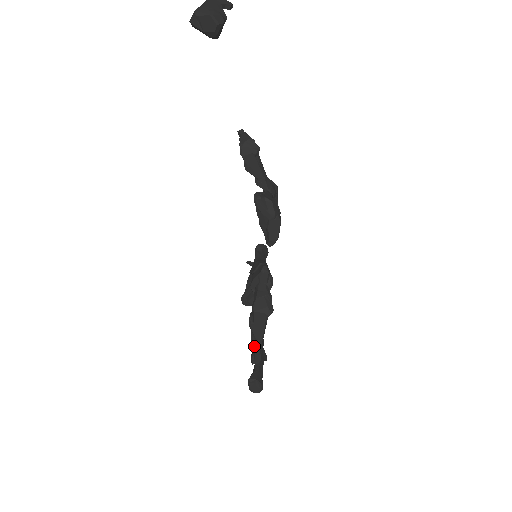
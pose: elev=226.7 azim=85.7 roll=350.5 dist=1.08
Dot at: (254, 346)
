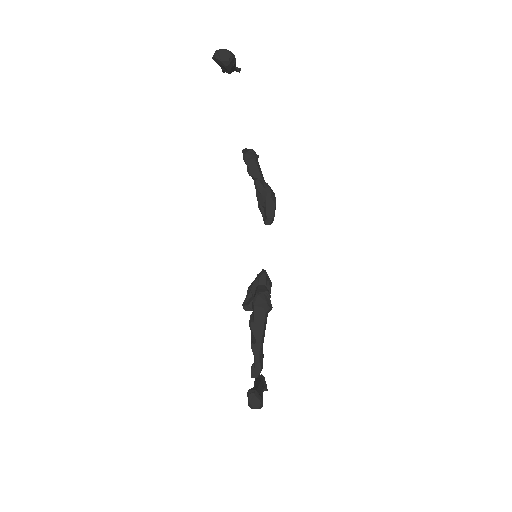
Dot at: (254, 350)
